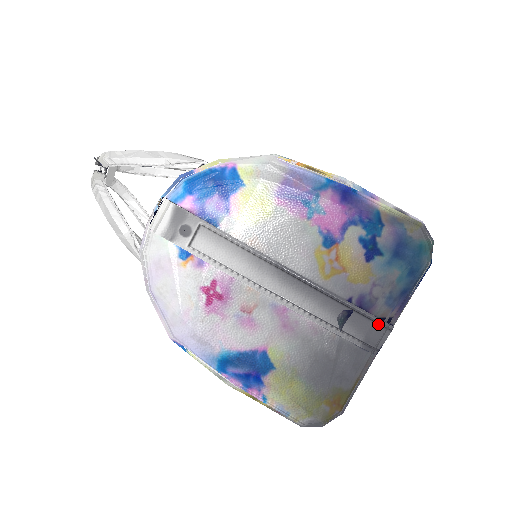
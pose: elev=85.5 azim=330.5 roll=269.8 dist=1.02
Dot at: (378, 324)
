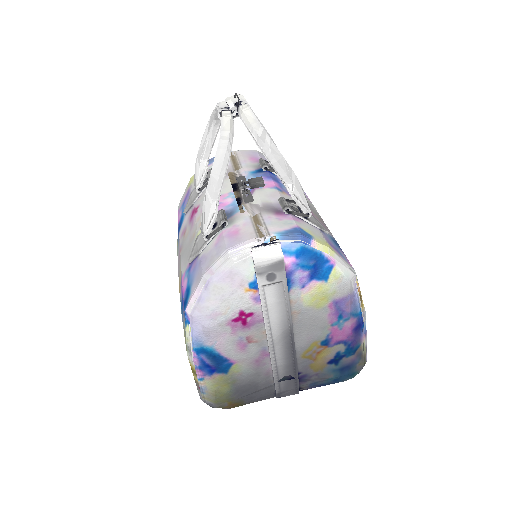
Dot at: (296, 390)
